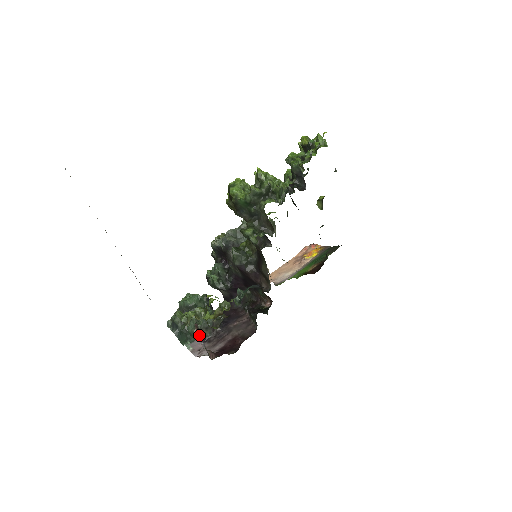
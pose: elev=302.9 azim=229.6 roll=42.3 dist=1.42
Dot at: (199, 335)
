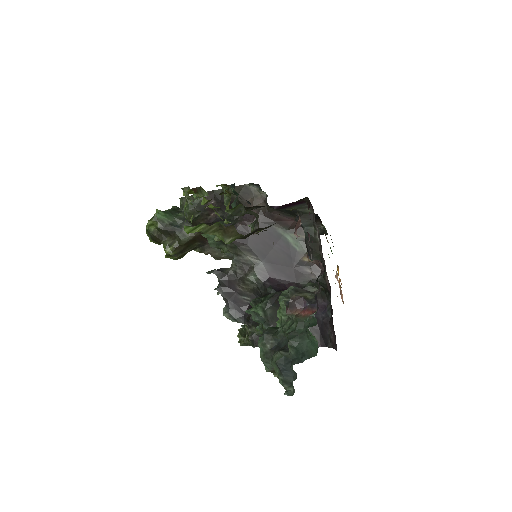
Dot at: (306, 310)
